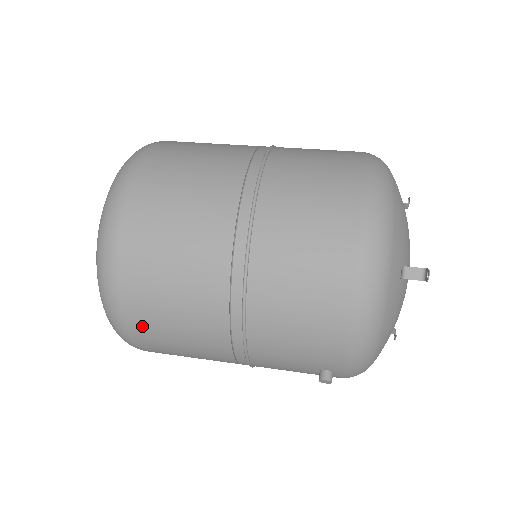
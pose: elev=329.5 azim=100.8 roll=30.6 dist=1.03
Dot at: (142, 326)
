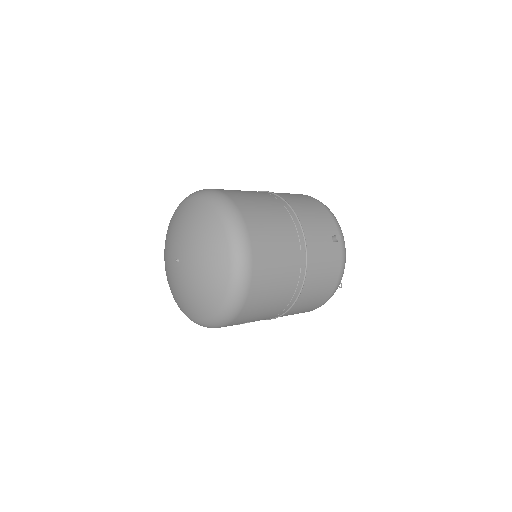
Dot at: (251, 216)
